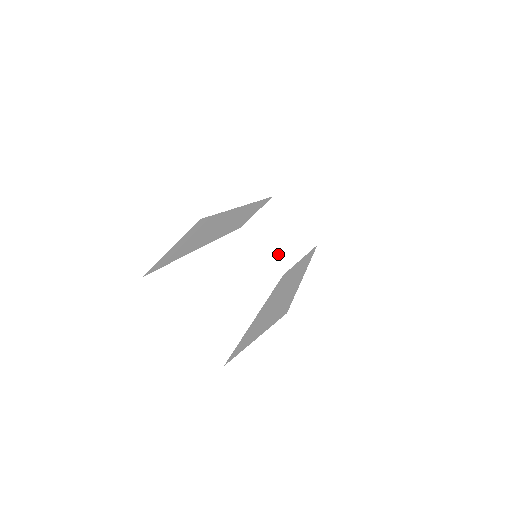
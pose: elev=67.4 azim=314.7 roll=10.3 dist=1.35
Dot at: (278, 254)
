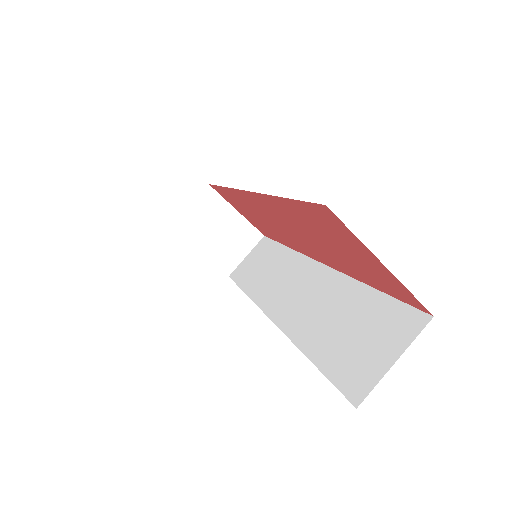
Dot at: (220, 253)
